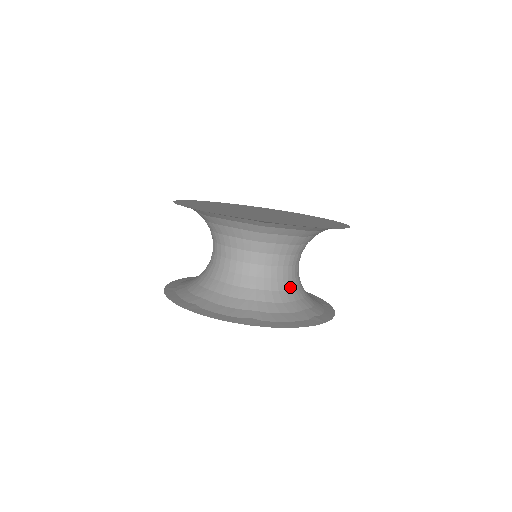
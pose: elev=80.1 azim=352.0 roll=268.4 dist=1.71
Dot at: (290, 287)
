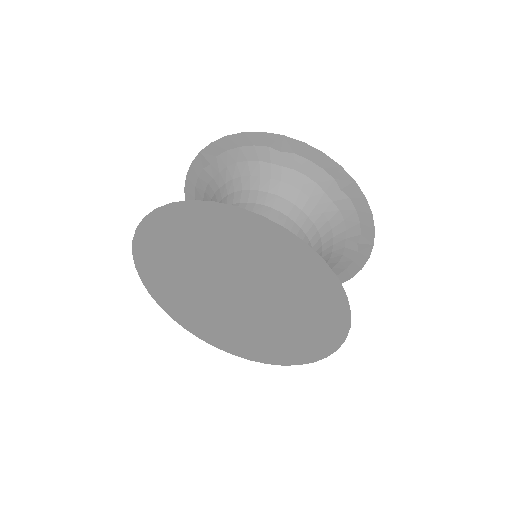
Dot at: occluded
